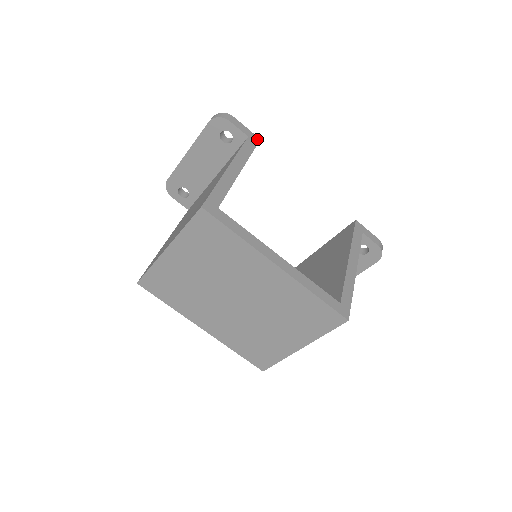
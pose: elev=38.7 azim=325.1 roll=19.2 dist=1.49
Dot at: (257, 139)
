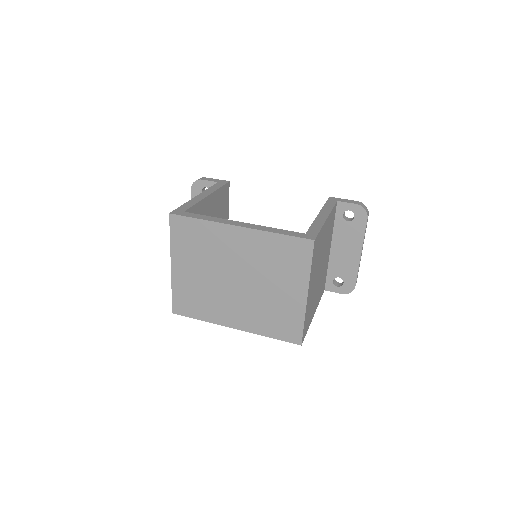
Dot at: (226, 182)
